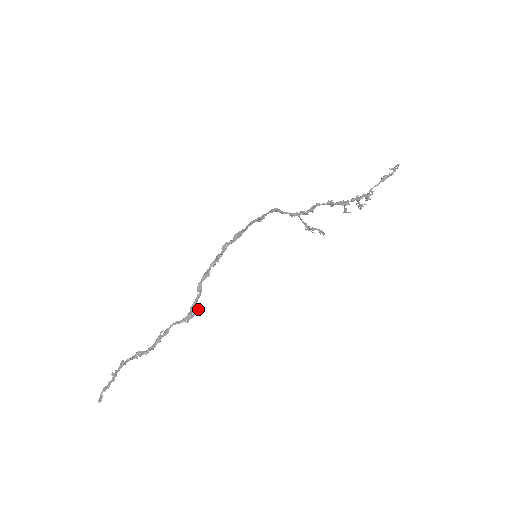
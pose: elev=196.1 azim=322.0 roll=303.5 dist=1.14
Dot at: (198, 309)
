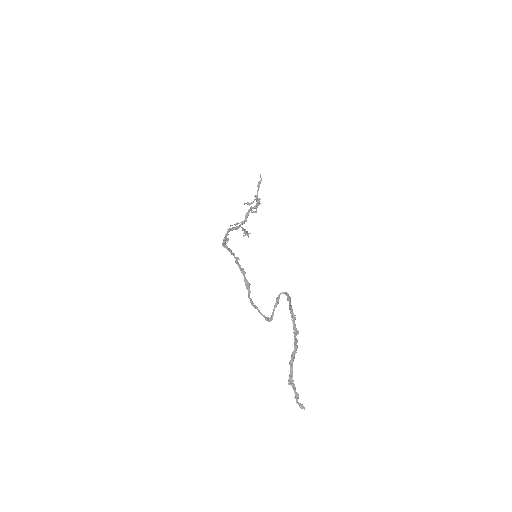
Dot at: (278, 298)
